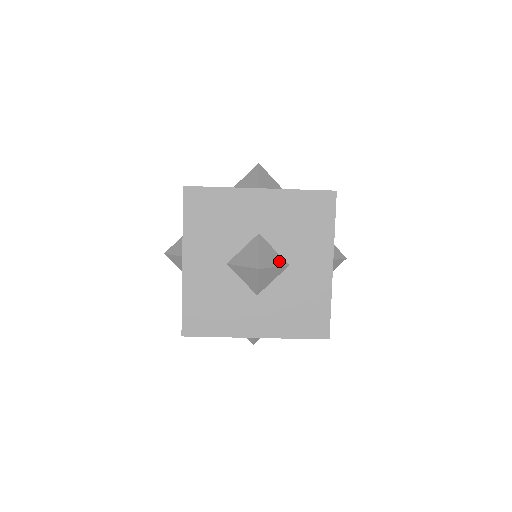
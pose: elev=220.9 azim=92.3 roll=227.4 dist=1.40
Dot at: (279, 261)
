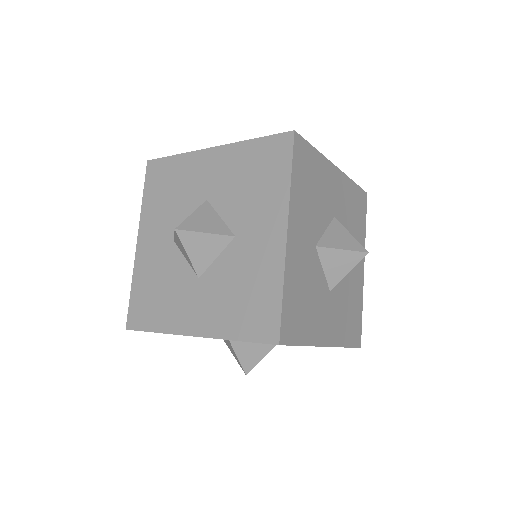
Dot at: (265, 348)
